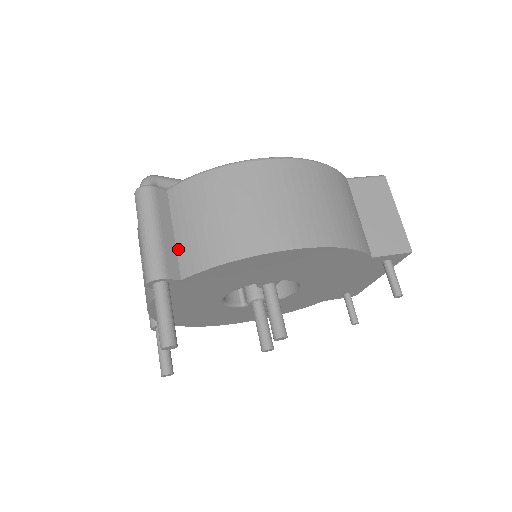
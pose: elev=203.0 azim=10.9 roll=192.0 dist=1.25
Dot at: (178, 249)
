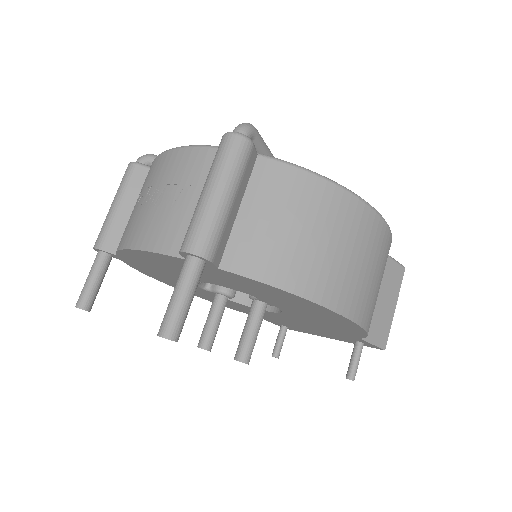
Dot at: (234, 231)
